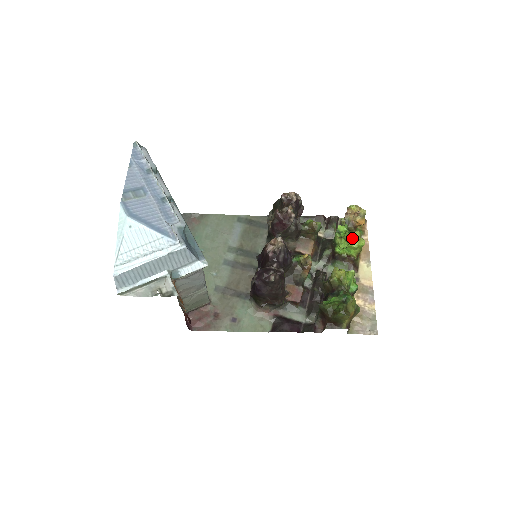
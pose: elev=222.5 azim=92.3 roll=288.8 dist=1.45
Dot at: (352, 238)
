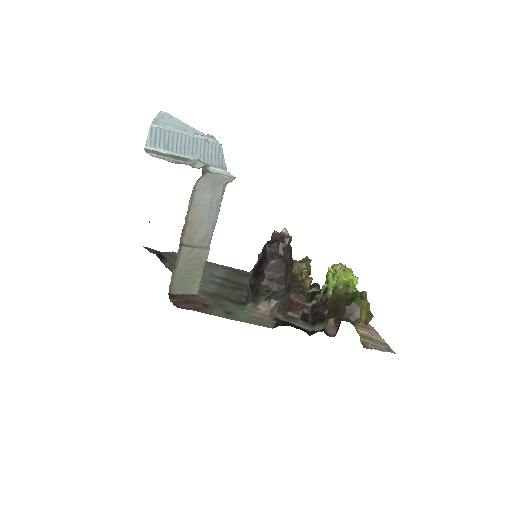
Dot at: (345, 273)
